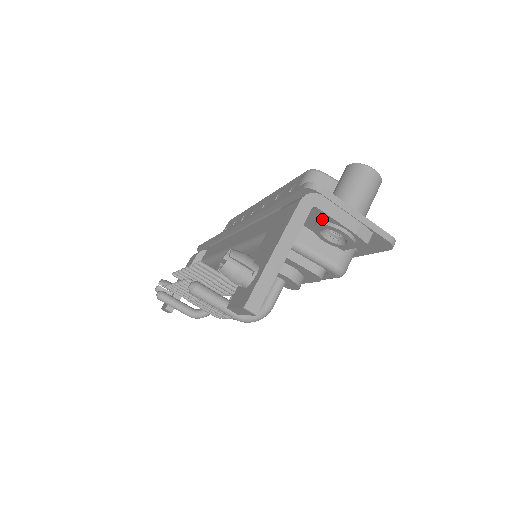
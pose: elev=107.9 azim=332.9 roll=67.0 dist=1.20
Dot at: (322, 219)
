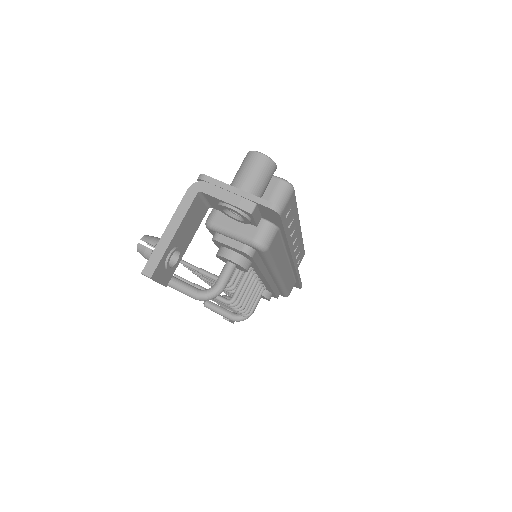
Dot at: (216, 201)
